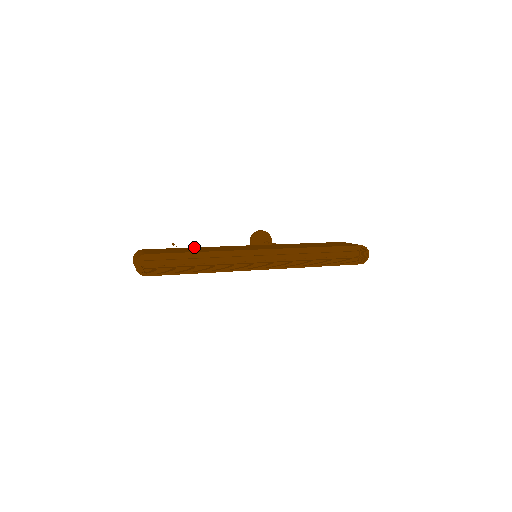
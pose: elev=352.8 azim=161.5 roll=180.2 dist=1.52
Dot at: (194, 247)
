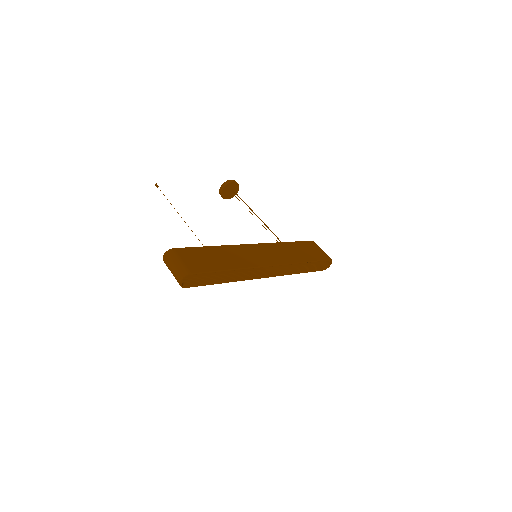
Dot at: (213, 246)
